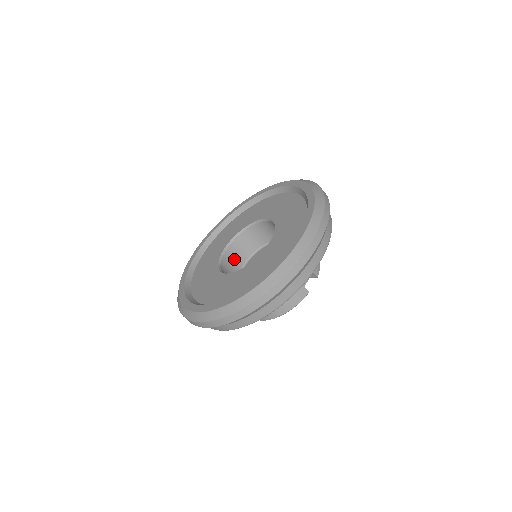
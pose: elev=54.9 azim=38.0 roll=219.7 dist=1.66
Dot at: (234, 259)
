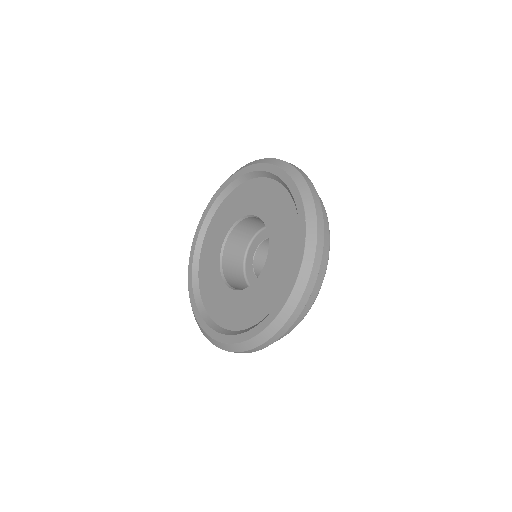
Dot at: (244, 232)
